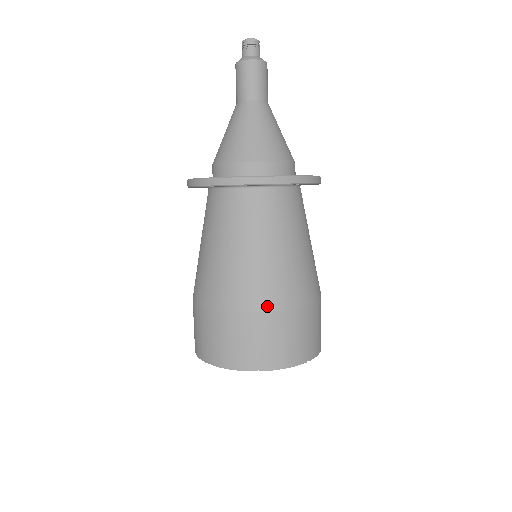
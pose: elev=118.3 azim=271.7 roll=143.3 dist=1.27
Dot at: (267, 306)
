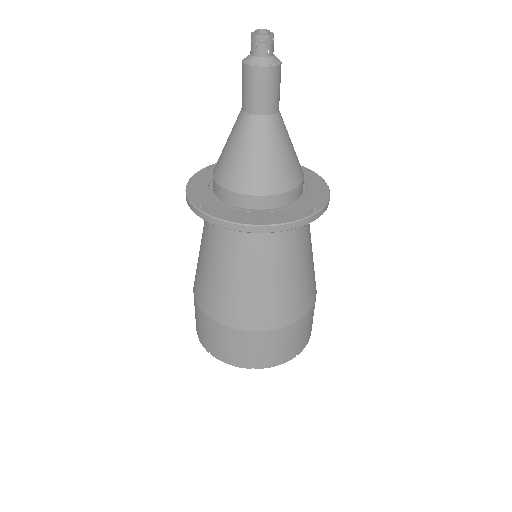
Dot at: (263, 326)
